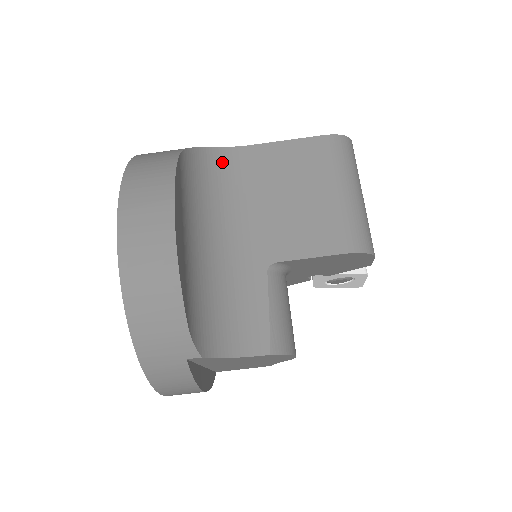
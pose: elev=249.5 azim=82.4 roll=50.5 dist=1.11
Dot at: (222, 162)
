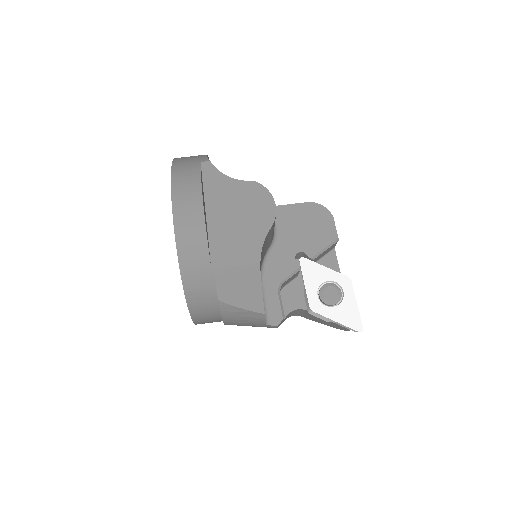
Dot at: occluded
